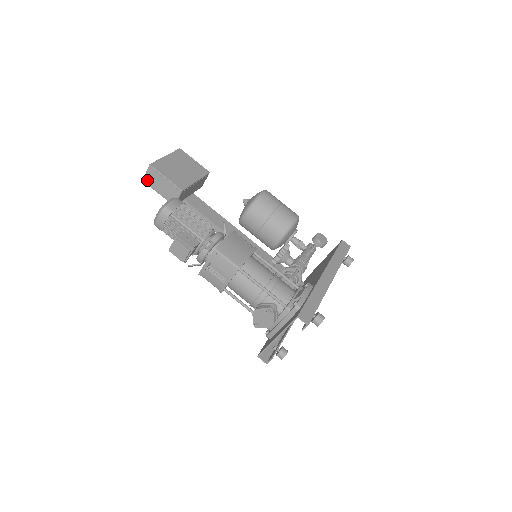
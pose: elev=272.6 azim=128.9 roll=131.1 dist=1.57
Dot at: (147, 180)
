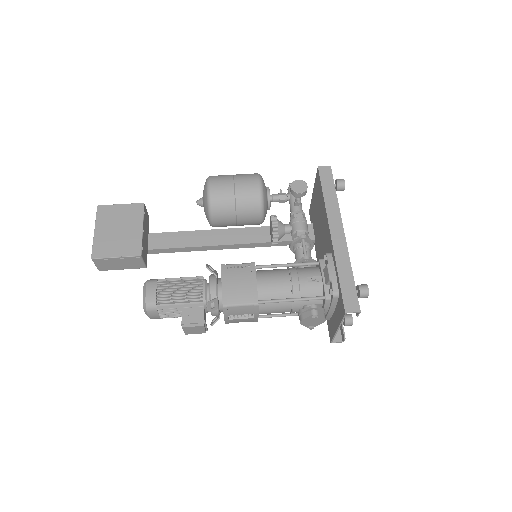
Dot at: (102, 268)
